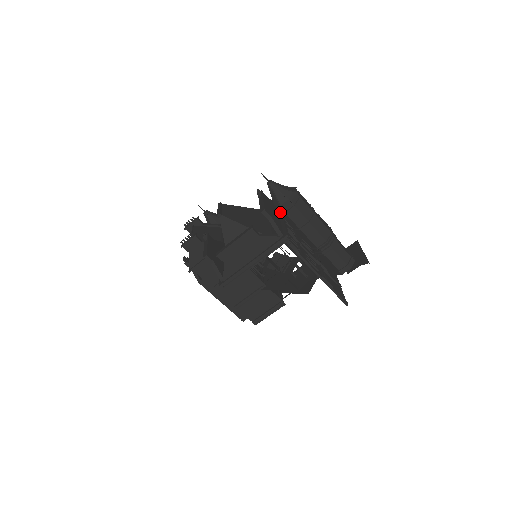
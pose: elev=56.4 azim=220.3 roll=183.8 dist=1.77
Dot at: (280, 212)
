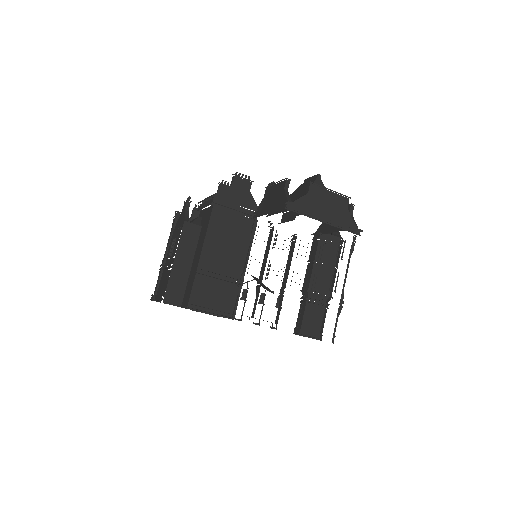
Dot at: (332, 234)
